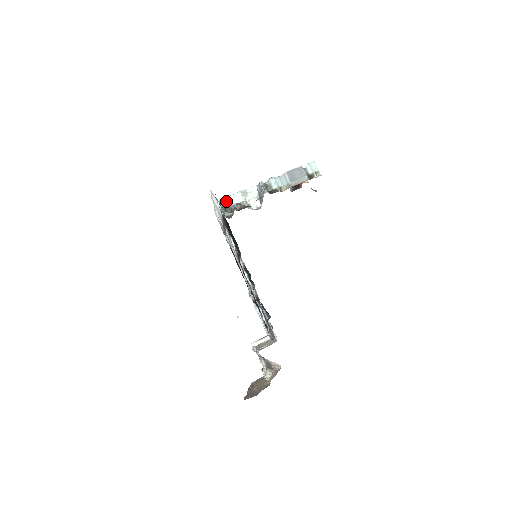
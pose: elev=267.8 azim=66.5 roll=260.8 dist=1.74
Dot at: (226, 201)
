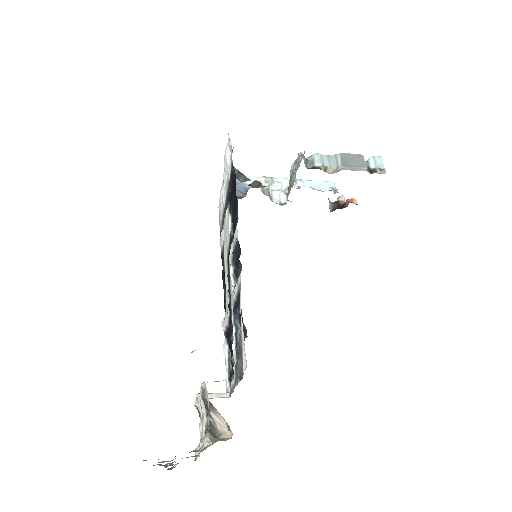
Dot at: occluded
